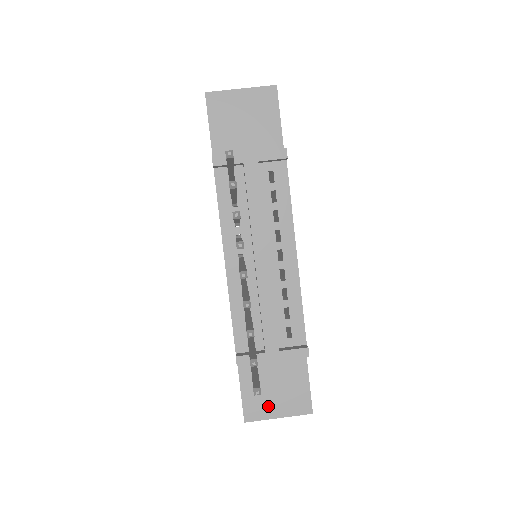
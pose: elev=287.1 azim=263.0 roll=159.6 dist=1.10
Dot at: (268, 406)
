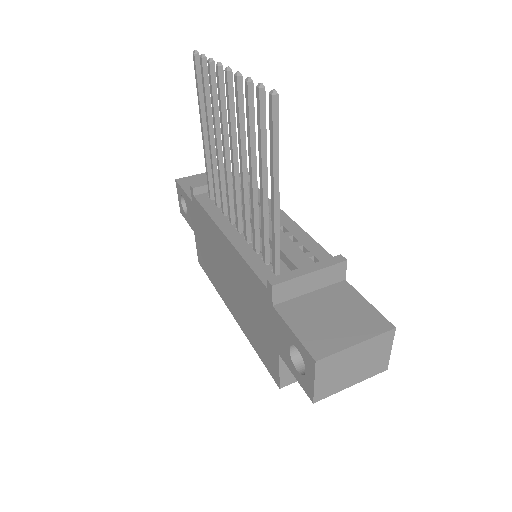
Dot at: (335, 336)
